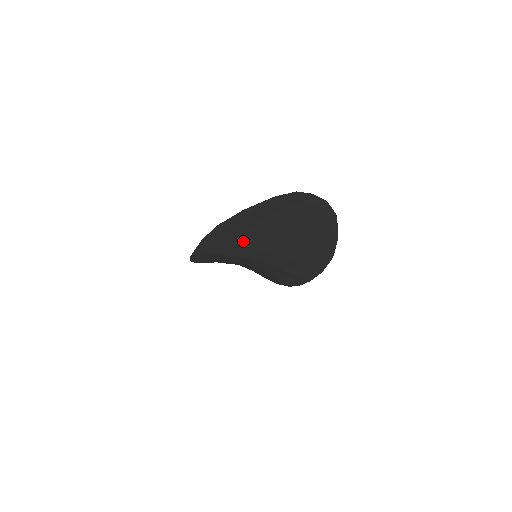
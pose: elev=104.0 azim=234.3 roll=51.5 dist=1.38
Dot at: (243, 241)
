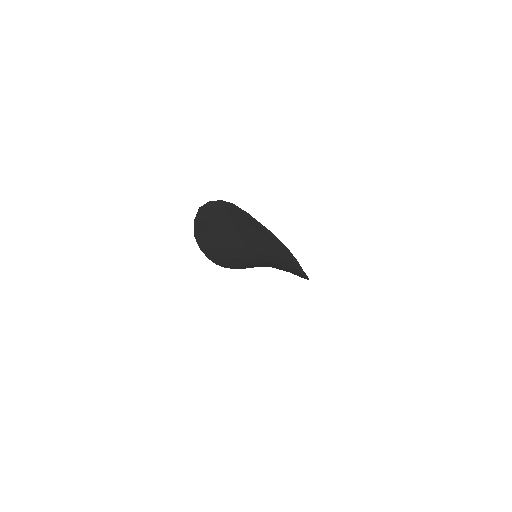
Dot at: (225, 245)
